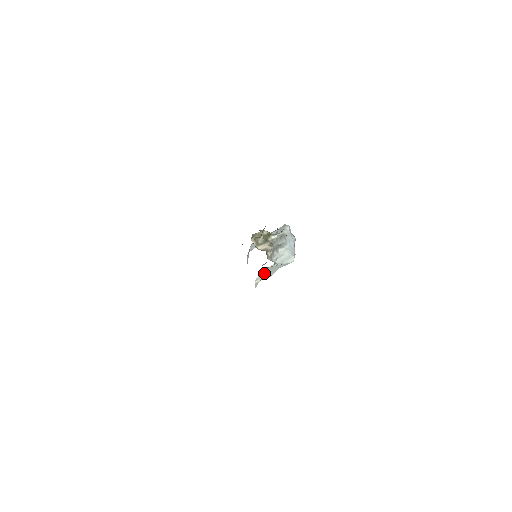
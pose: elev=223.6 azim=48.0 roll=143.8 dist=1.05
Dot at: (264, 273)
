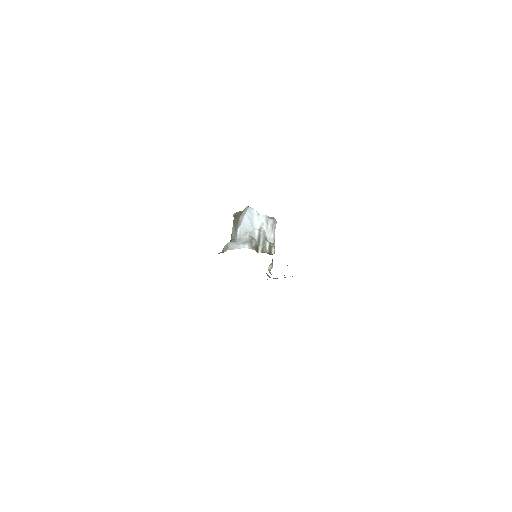
Dot at: occluded
